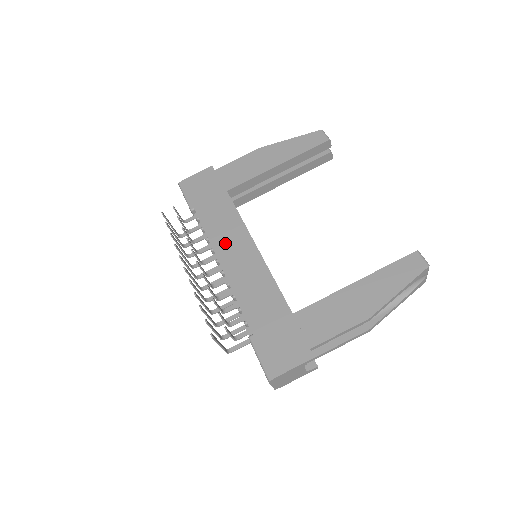
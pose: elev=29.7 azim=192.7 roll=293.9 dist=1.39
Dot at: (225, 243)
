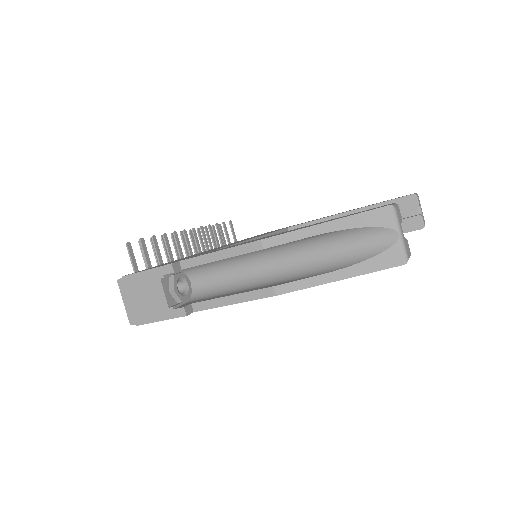
Dot at: occluded
